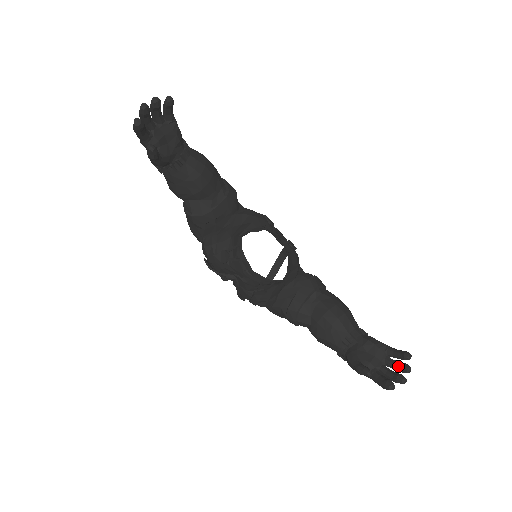
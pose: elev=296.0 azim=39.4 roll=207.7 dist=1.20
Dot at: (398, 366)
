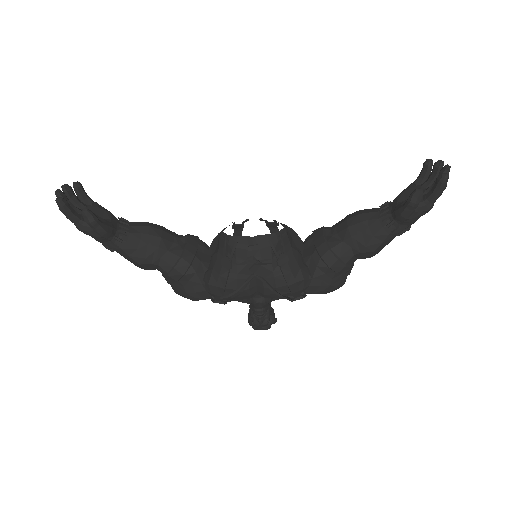
Dot at: (433, 173)
